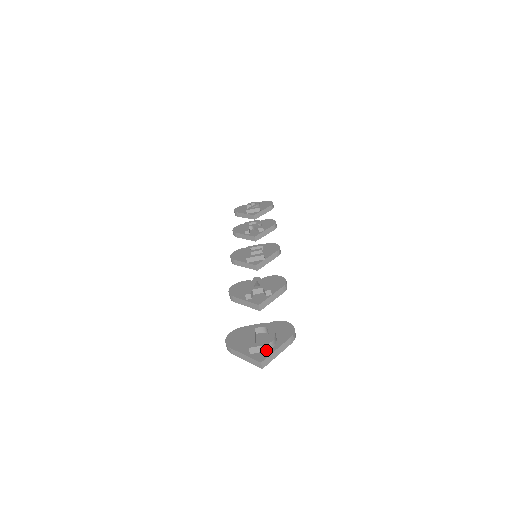
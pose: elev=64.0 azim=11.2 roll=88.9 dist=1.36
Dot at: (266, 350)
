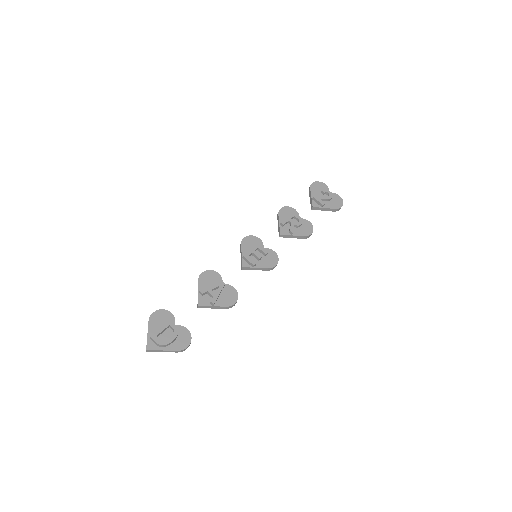
Dot at: (158, 345)
